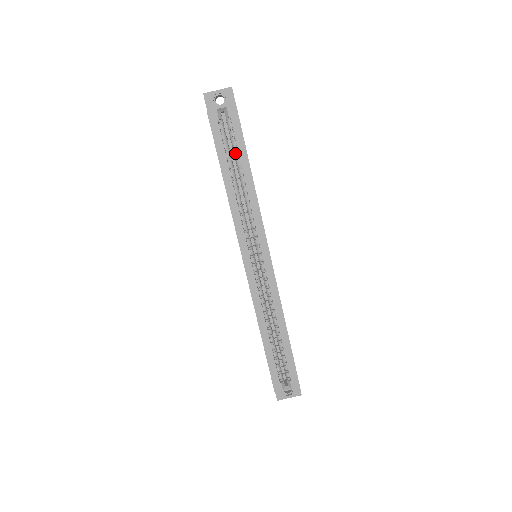
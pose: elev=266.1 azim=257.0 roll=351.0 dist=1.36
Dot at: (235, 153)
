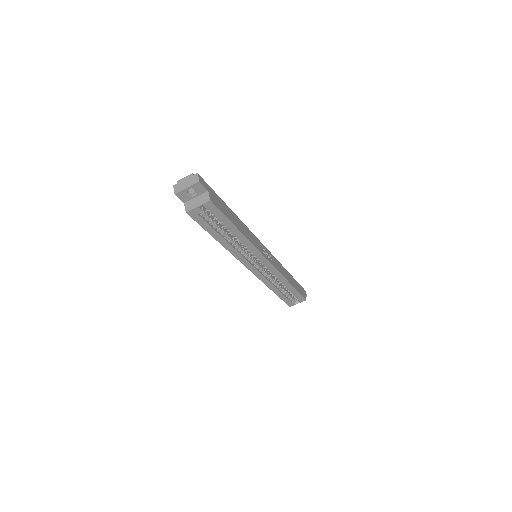
Dot at: (221, 224)
